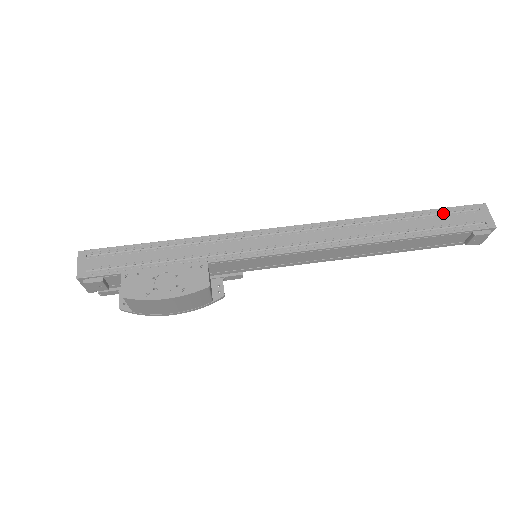
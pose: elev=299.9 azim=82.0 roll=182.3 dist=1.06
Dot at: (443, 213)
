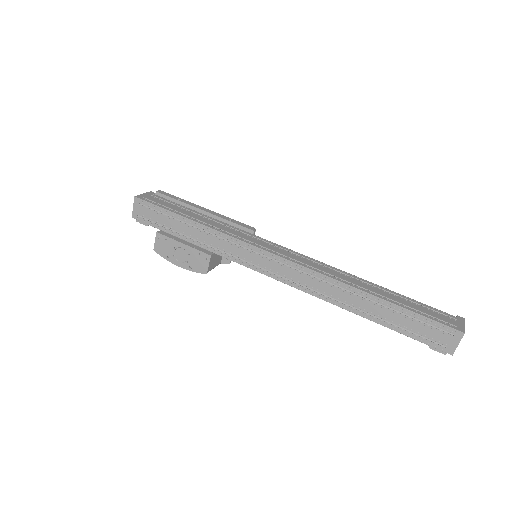
Dot at: (418, 317)
